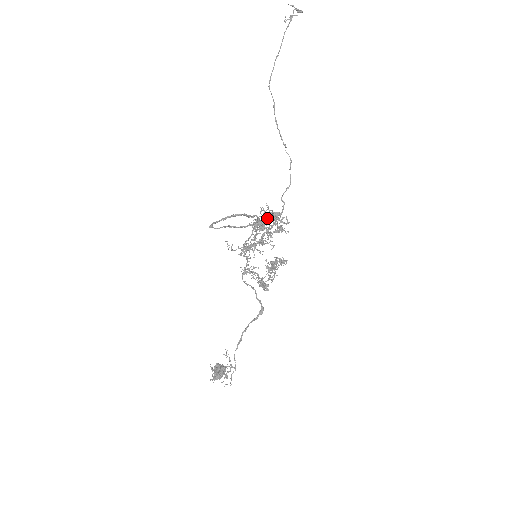
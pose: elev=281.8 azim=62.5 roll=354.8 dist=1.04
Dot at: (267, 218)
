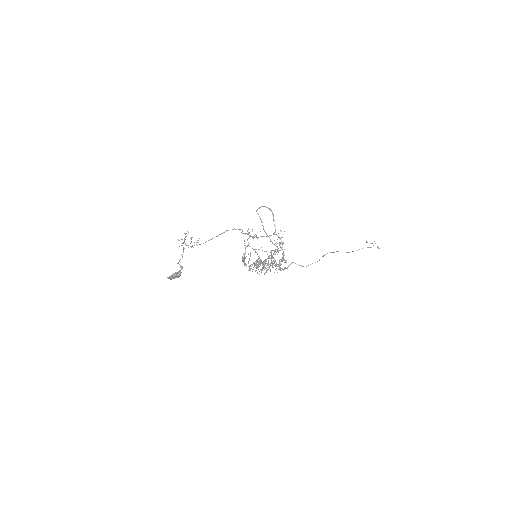
Dot at: occluded
